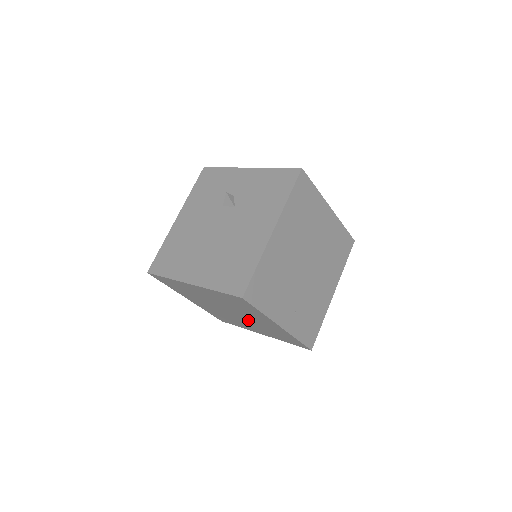
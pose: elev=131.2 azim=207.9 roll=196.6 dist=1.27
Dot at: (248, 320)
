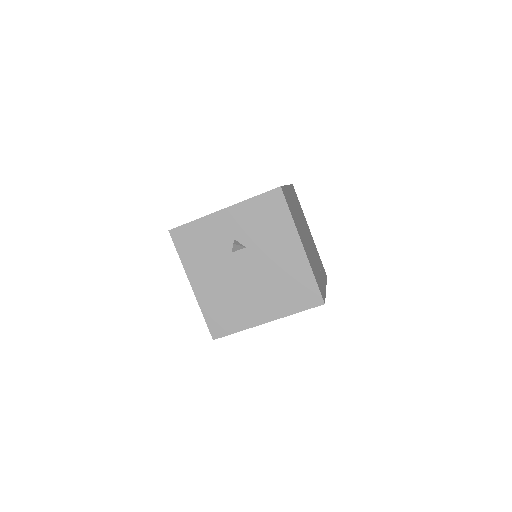
Dot at: occluded
